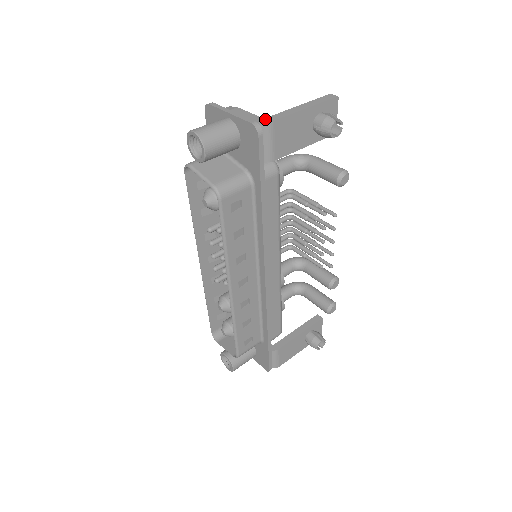
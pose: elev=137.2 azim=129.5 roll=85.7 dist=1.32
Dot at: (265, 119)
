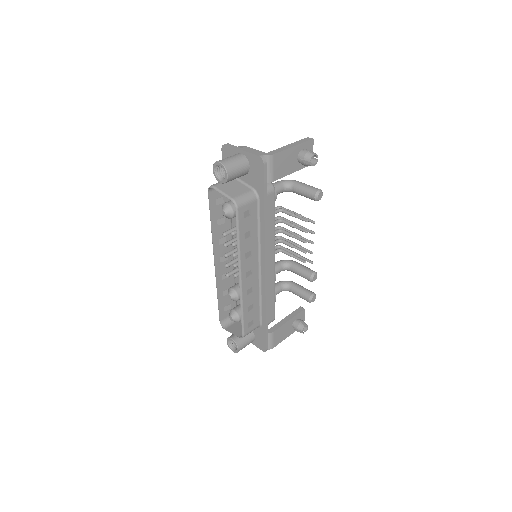
Dot at: (267, 153)
